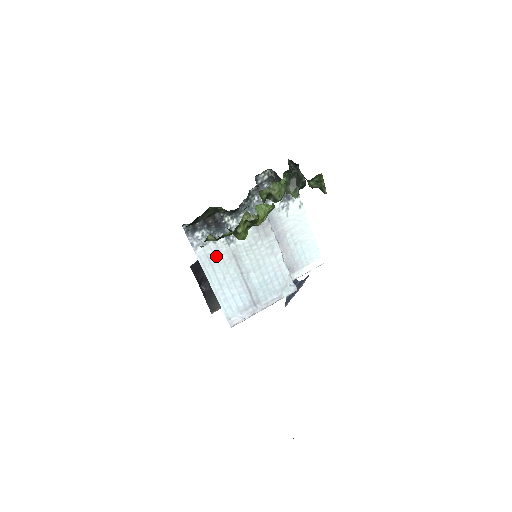
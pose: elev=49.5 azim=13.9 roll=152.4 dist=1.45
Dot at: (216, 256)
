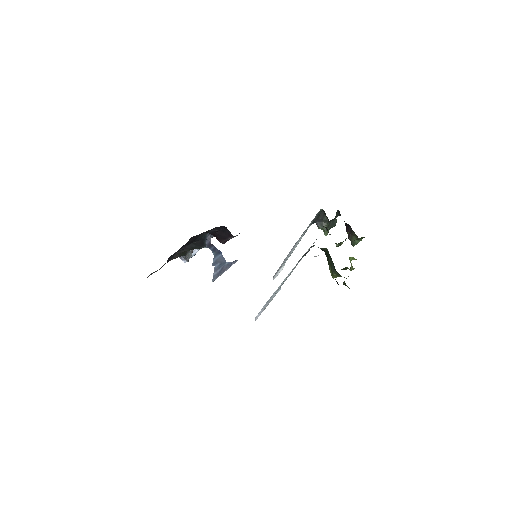
Dot at: occluded
